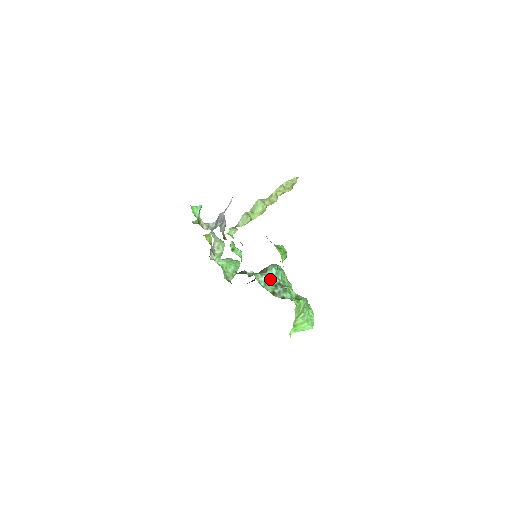
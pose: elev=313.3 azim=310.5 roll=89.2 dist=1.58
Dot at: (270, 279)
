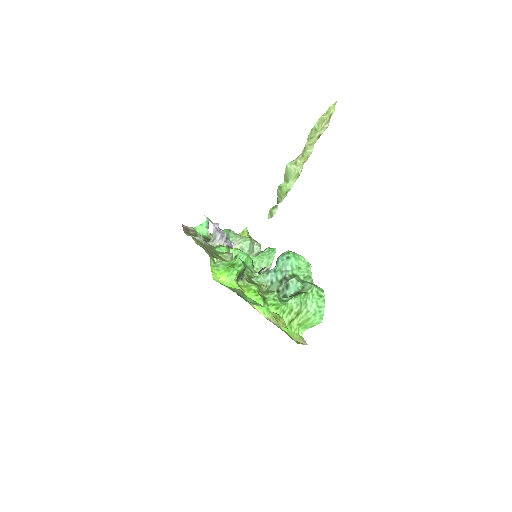
Dot at: (276, 275)
